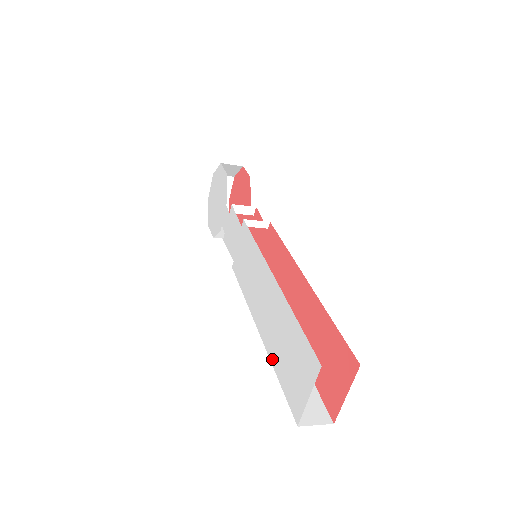
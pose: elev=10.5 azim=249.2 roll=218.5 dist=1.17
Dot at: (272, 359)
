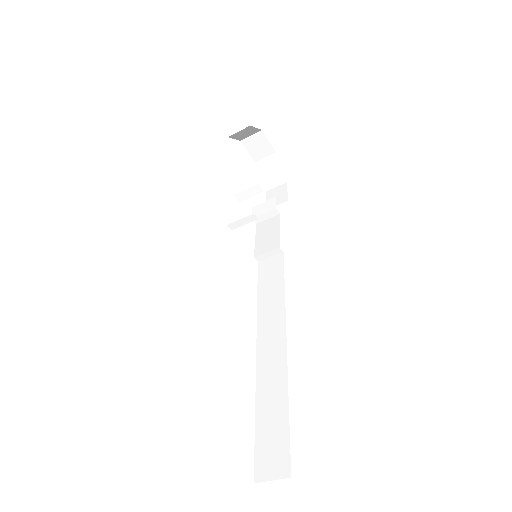
Dot at: occluded
